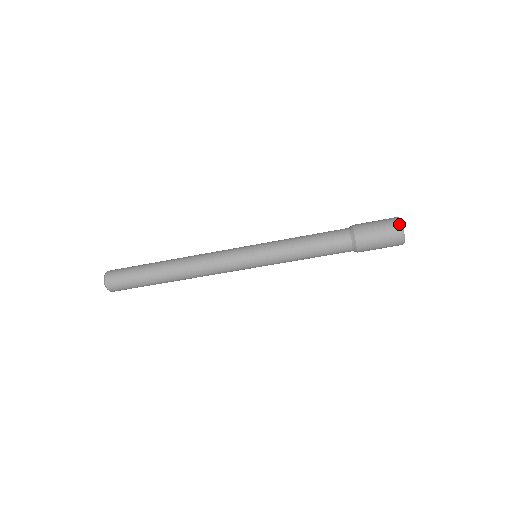
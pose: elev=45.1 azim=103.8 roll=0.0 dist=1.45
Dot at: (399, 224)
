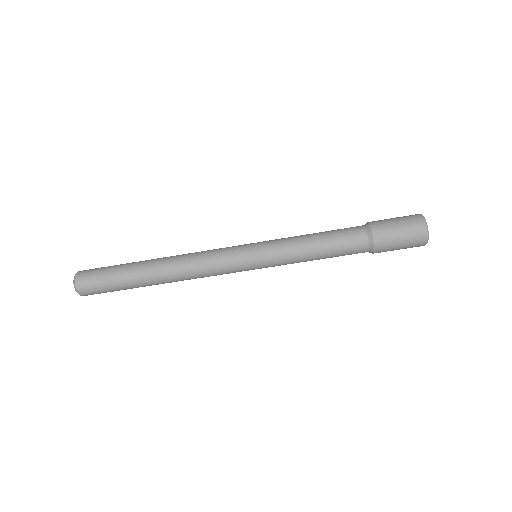
Dot at: (419, 214)
